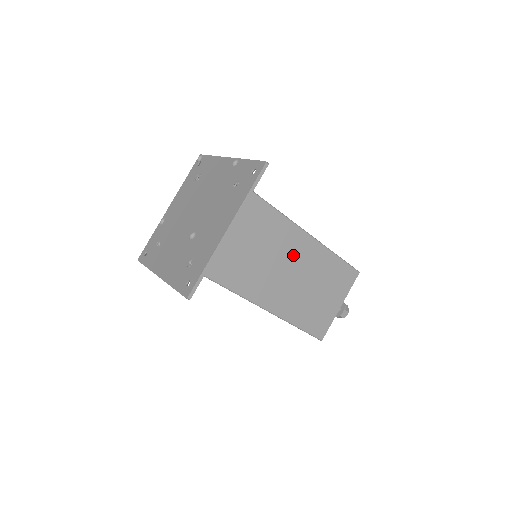
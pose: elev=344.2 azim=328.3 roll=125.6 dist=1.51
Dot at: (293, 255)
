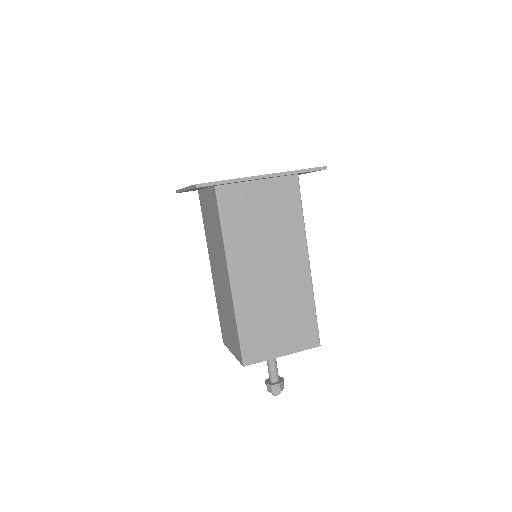
Dot at: (286, 264)
